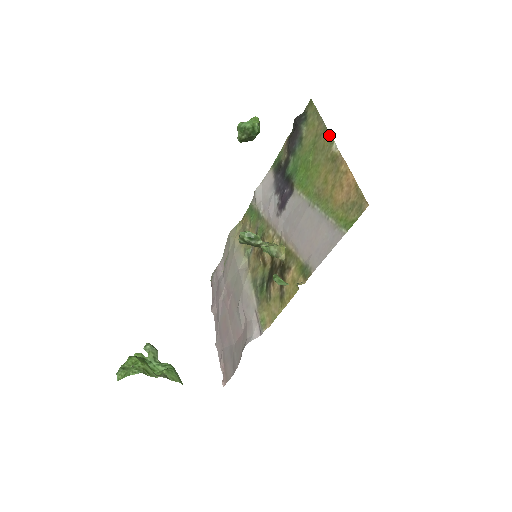
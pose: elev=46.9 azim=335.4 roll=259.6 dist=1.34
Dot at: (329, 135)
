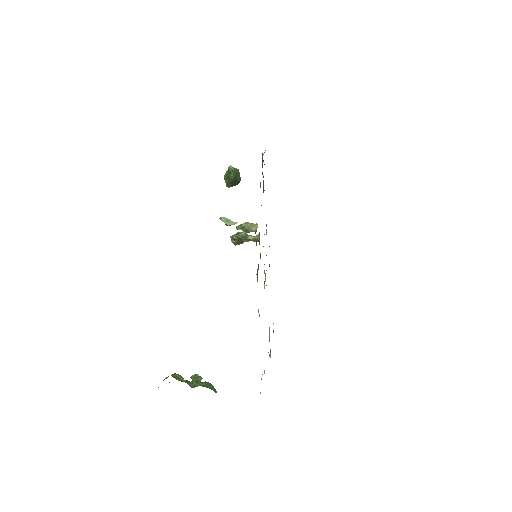
Dot at: occluded
